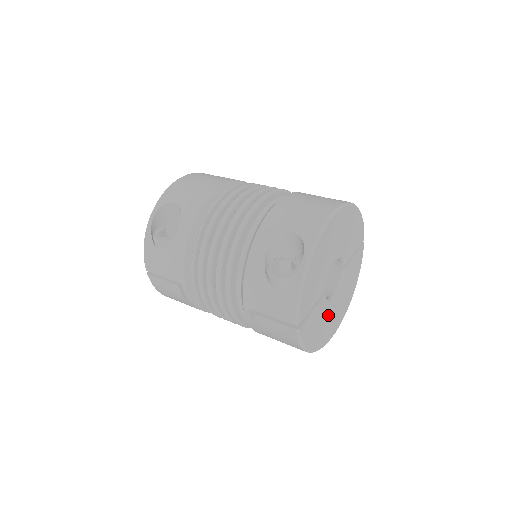
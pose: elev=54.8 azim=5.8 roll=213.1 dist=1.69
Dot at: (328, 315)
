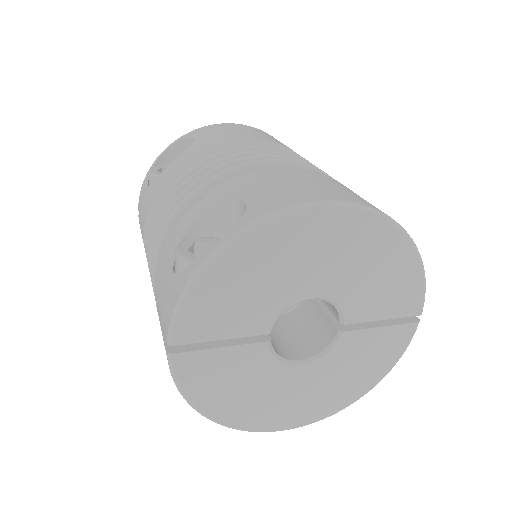
Dot at: (273, 384)
